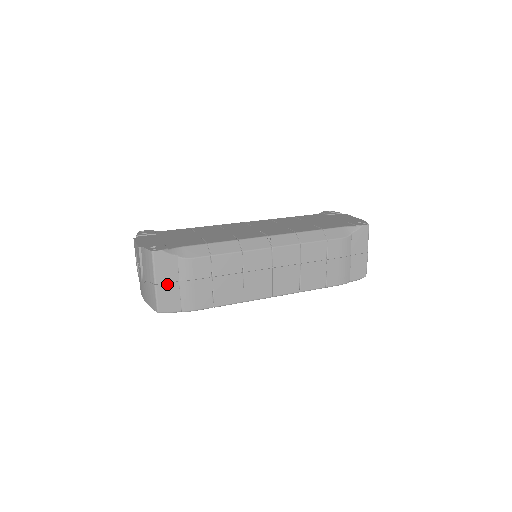
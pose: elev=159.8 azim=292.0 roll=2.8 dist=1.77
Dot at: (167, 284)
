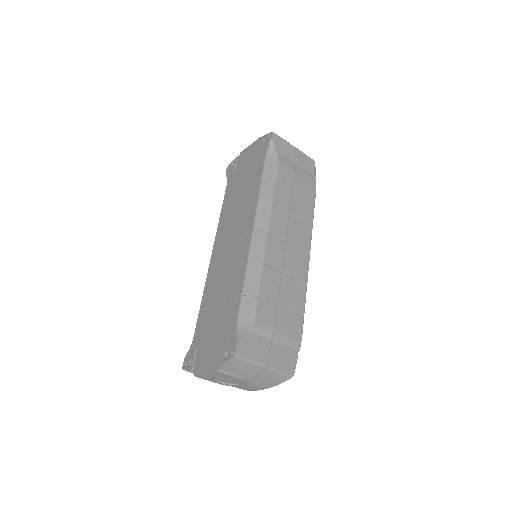
Dot at: (270, 355)
